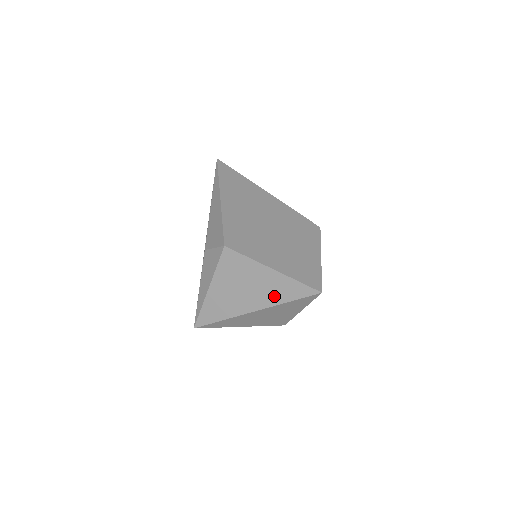
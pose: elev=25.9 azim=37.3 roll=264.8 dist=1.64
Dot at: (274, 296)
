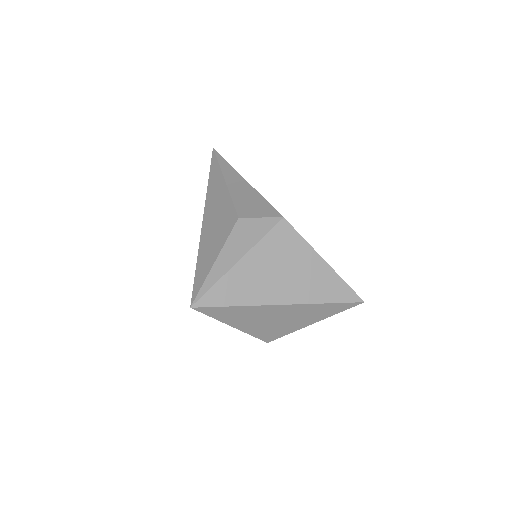
Dot at: (314, 292)
